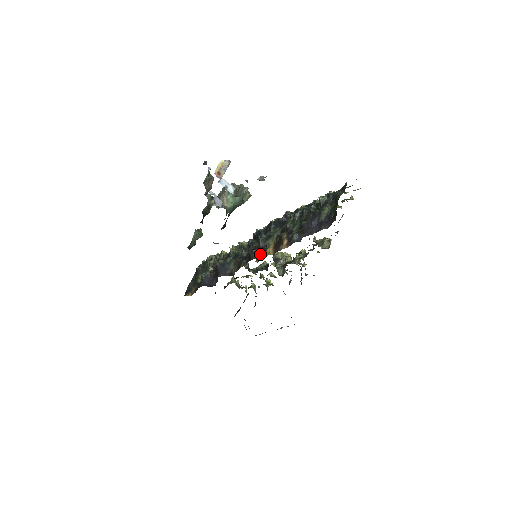
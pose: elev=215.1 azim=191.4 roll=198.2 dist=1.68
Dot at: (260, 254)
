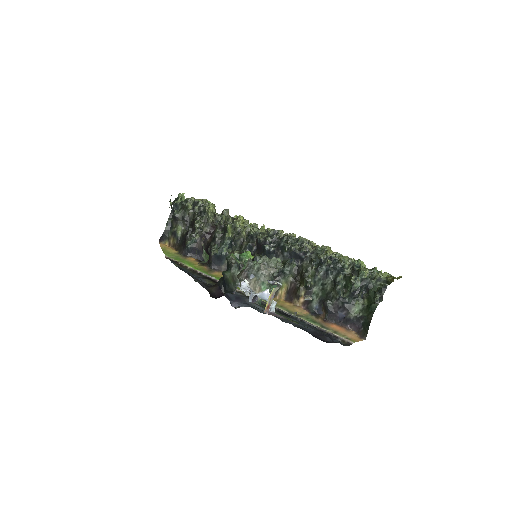
Dot at: (270, 292)
